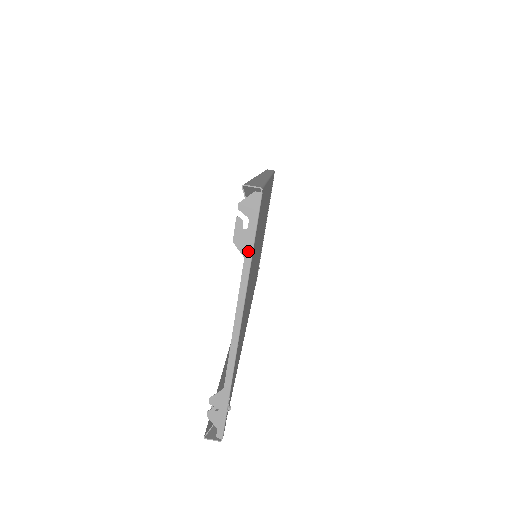
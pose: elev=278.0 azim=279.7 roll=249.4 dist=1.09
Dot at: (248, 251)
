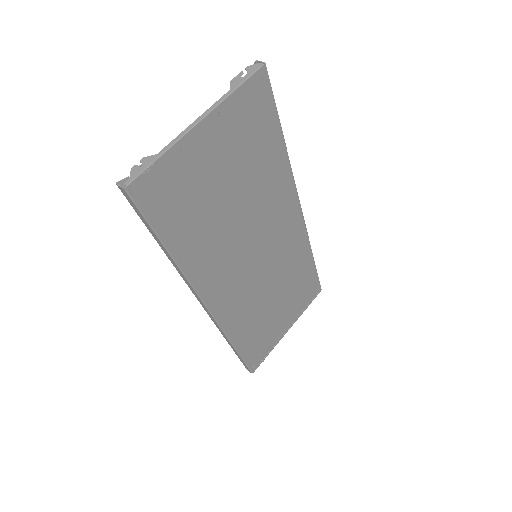
Dot at: (235, 87)
